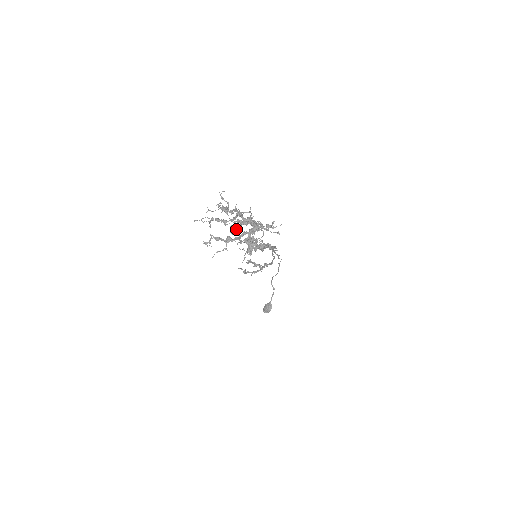
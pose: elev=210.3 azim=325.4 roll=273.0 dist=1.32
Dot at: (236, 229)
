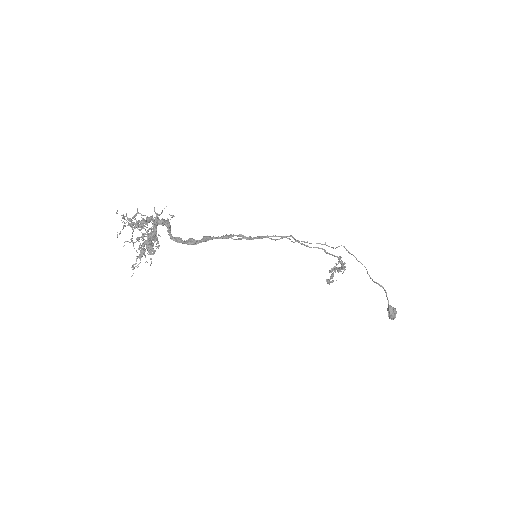
Dot at: occluded
